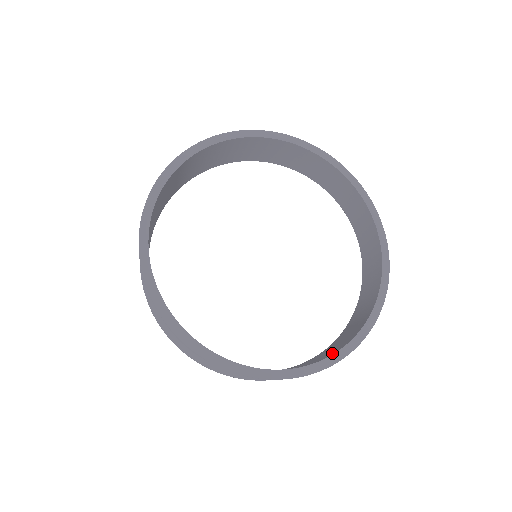
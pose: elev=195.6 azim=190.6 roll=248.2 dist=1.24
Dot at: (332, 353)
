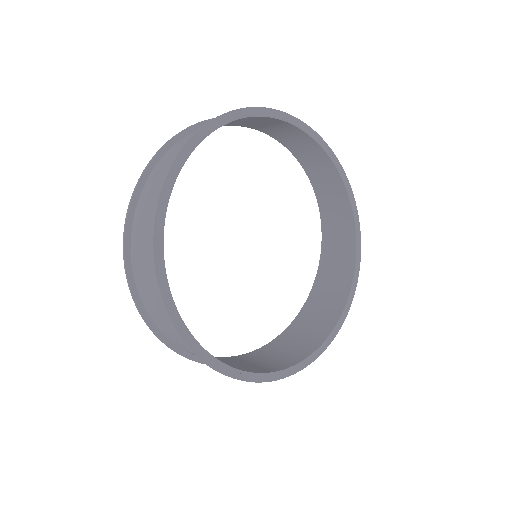
Dot at: (351, 261)
